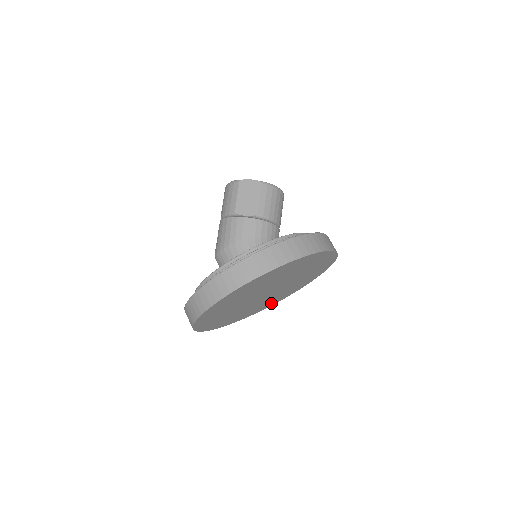
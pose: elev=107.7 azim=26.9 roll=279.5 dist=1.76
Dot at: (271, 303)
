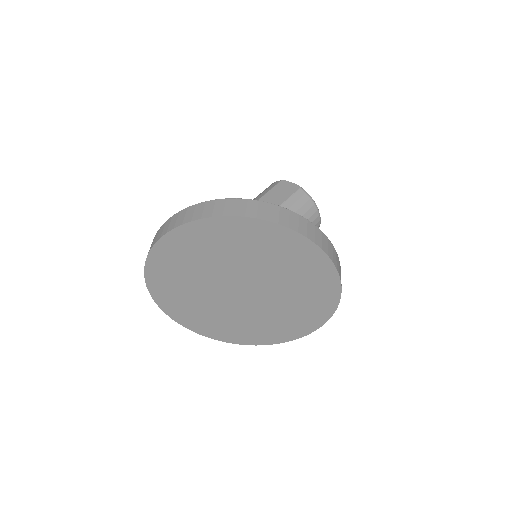
Dot at: (250, 336)
